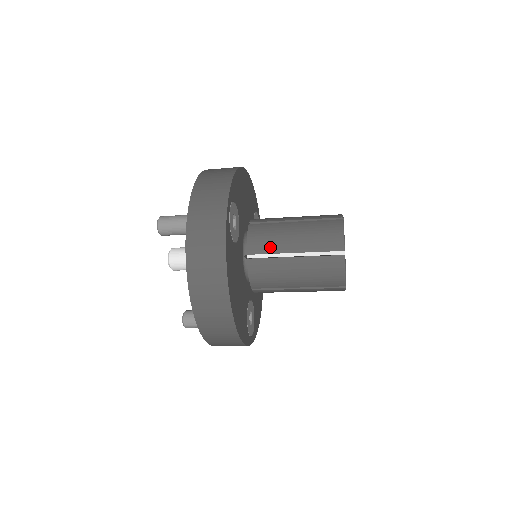
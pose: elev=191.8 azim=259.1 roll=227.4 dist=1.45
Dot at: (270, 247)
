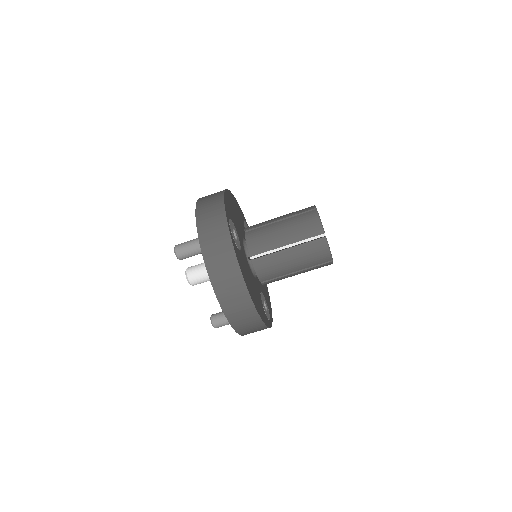
Dot at: (267, 246)
